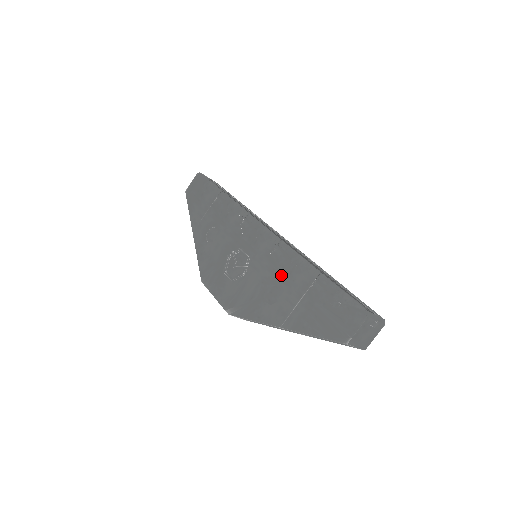
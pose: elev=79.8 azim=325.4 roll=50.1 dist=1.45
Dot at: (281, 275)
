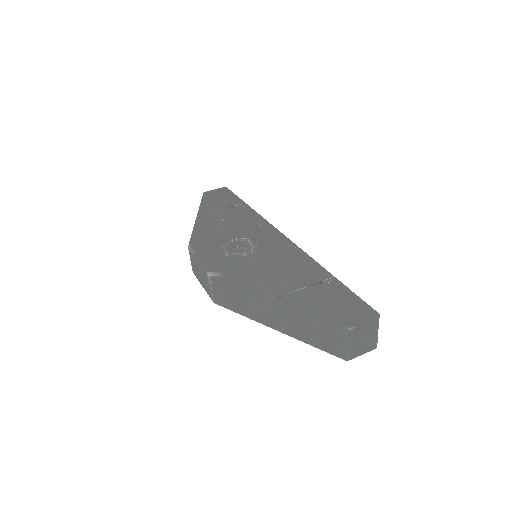
Dot at: (288, 267)
